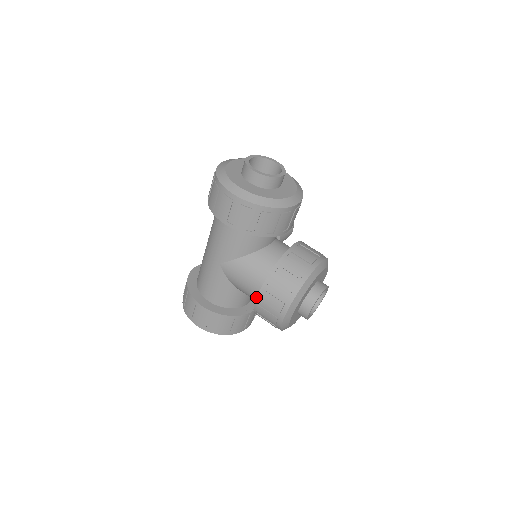
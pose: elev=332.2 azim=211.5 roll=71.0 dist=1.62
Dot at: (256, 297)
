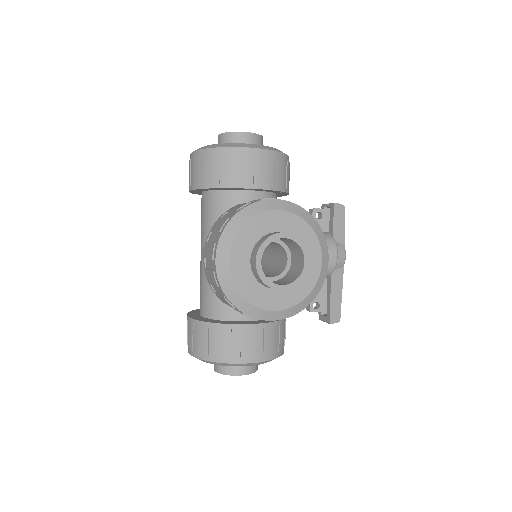
Dot at: occluded
